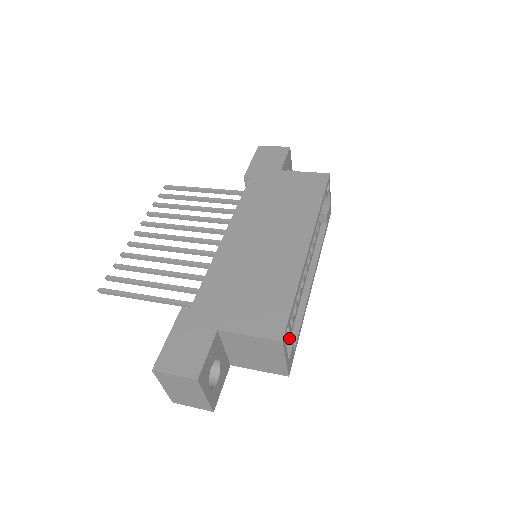
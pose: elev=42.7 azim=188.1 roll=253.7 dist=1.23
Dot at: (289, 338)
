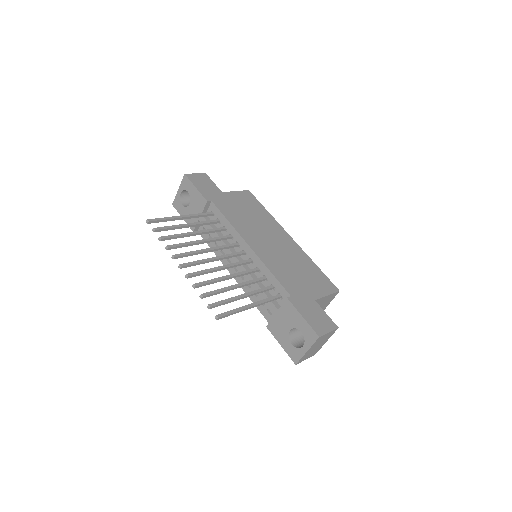
Dot at: occluded
